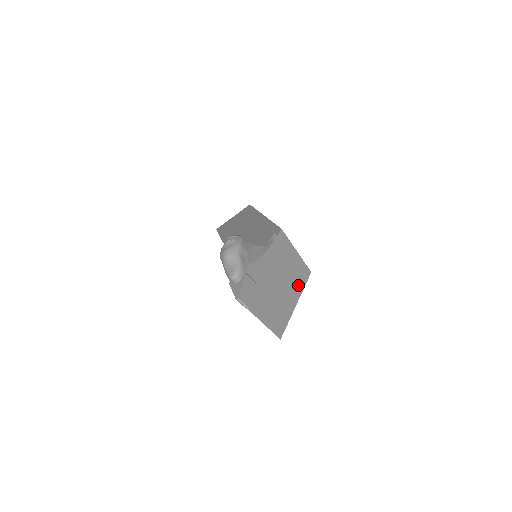
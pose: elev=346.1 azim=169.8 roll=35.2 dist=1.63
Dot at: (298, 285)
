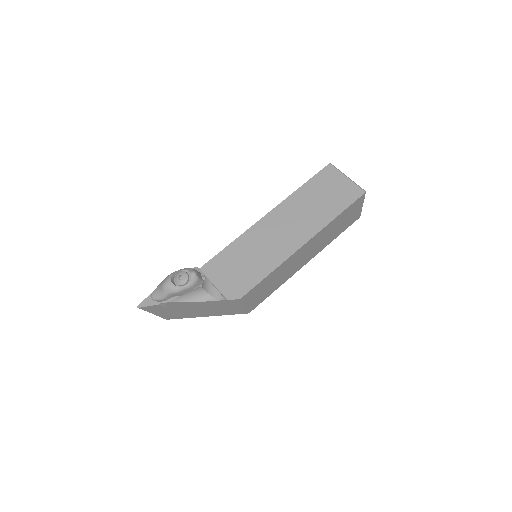
Dot at: (221, 313)
